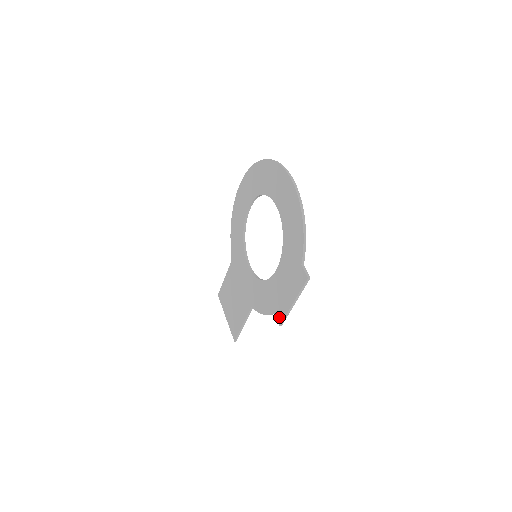
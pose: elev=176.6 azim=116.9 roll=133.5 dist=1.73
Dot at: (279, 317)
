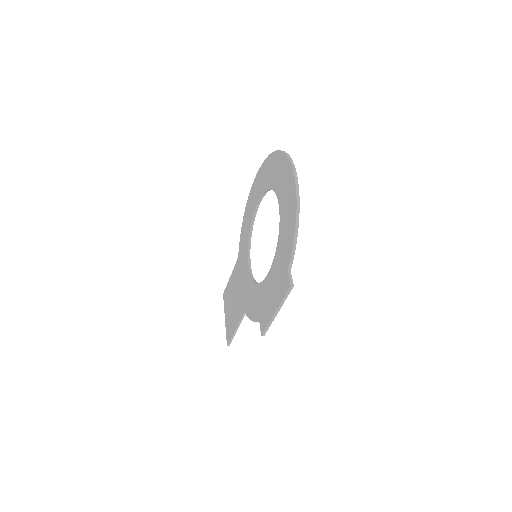
Dot at: (262, 326)
